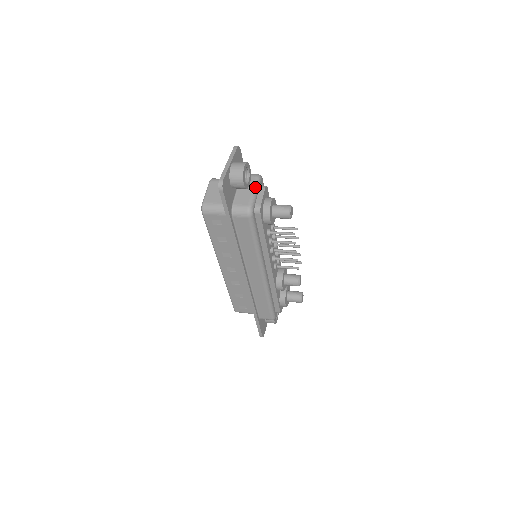
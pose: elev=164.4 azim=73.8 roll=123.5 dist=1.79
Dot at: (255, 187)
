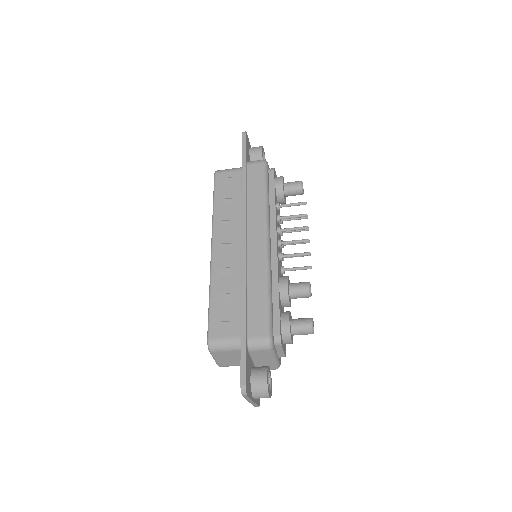
Dot at: occluded
